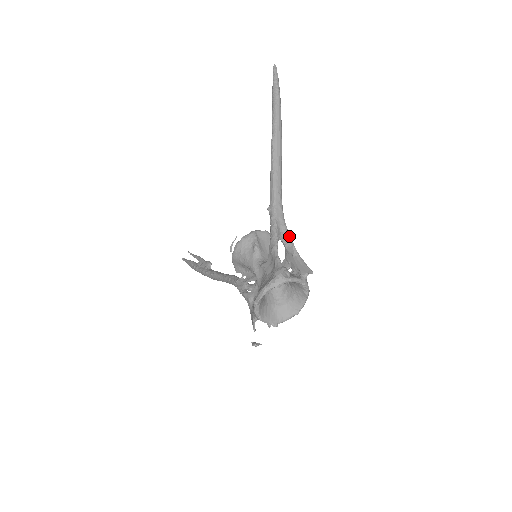
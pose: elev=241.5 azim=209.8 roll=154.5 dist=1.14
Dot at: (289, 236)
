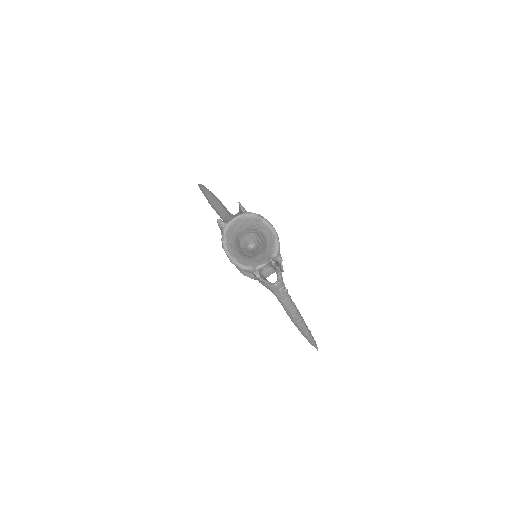
Dot at: (235, 215)
